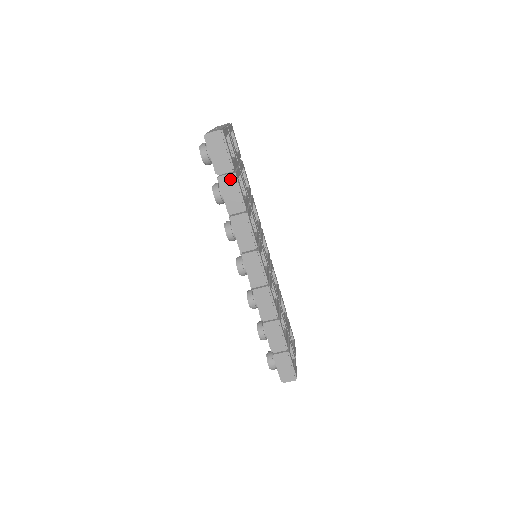
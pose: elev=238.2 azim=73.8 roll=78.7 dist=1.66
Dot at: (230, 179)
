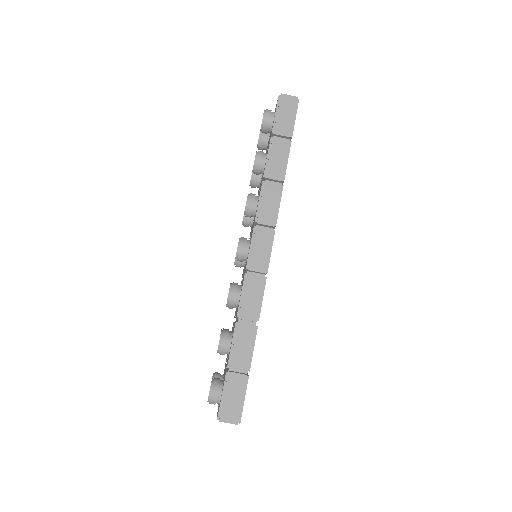
Dot at: (283, 144)
